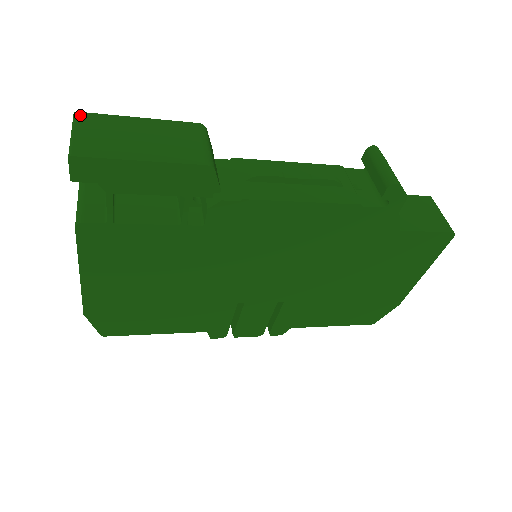
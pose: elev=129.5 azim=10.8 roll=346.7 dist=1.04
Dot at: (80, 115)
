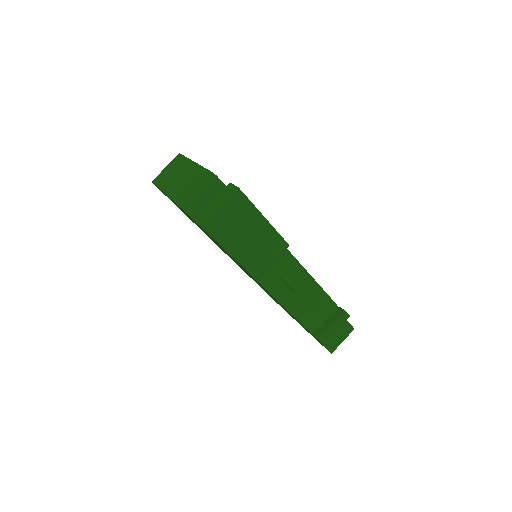
Dot at: (238, 194)
